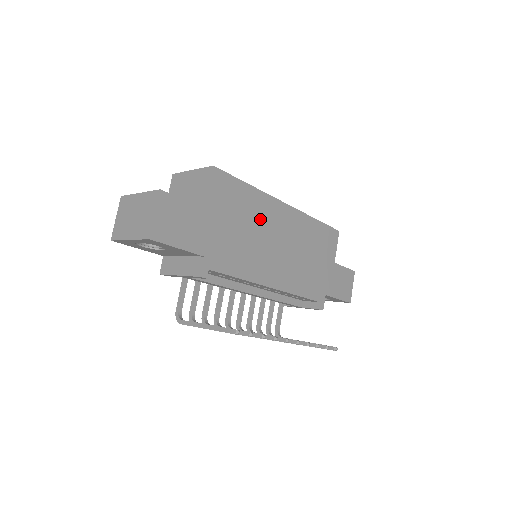
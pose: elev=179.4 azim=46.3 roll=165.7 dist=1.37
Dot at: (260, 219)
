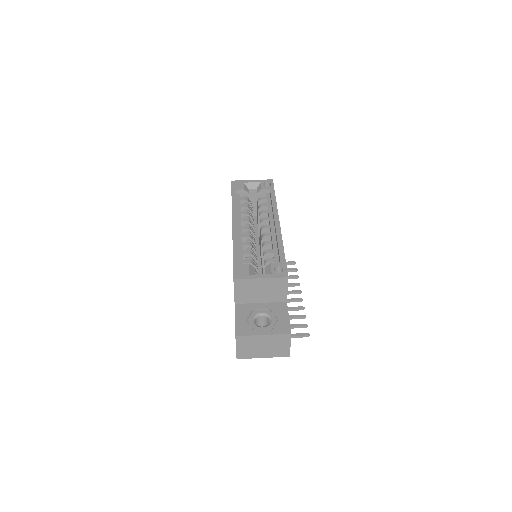
Dot at: occluded
